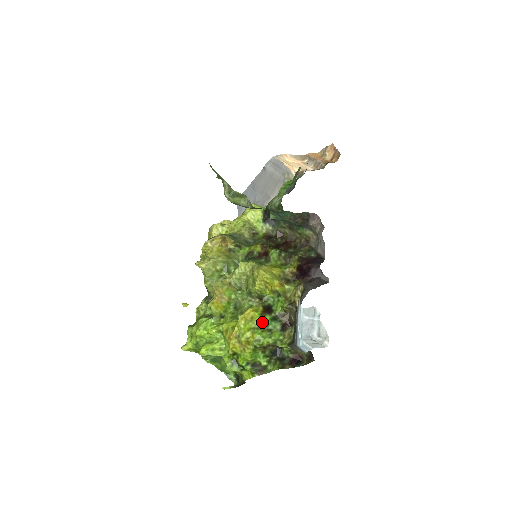
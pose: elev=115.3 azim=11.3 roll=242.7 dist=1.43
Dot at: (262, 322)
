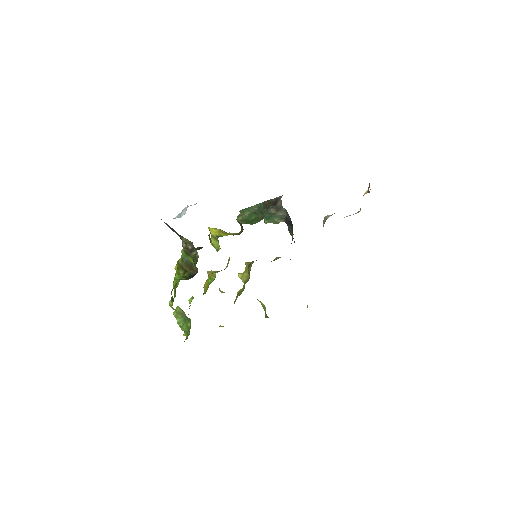
Dot at: occluded
